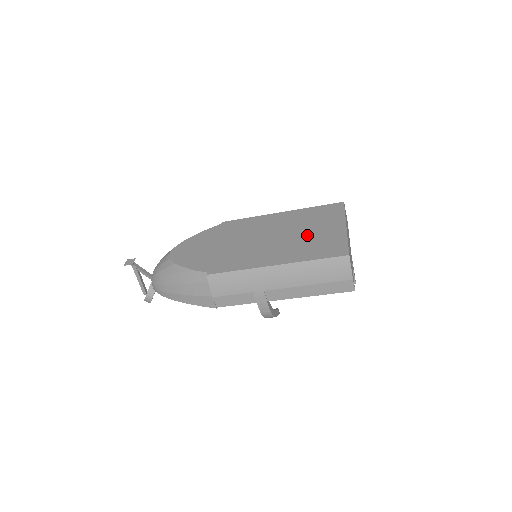
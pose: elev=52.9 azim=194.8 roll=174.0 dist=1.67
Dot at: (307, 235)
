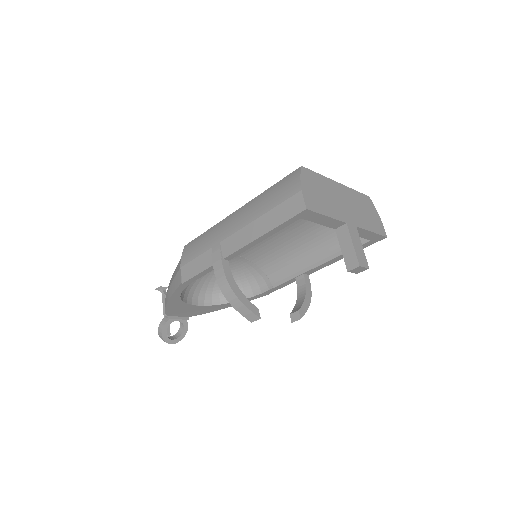
Dot at: occluded
